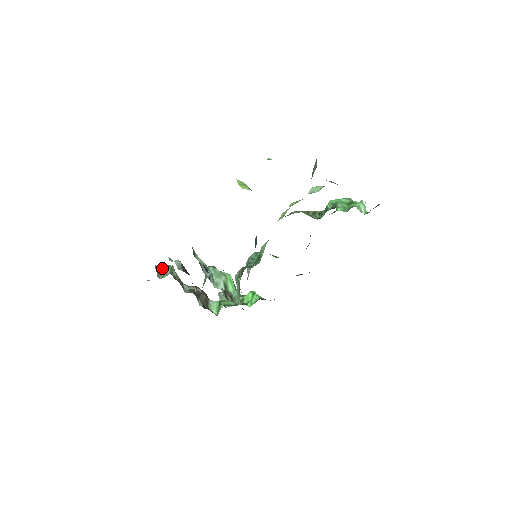
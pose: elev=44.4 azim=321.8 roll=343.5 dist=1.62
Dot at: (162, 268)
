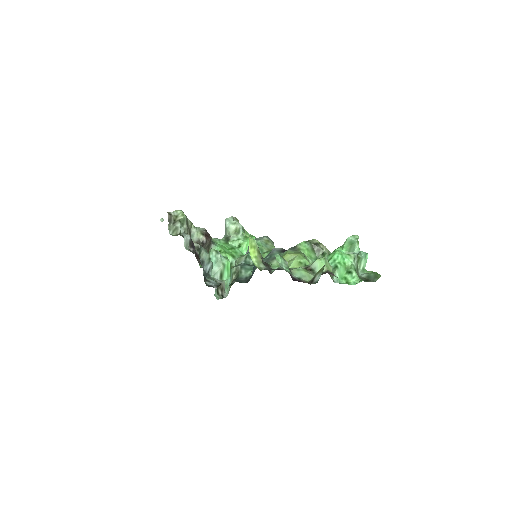
Dot at: (175, 216)
